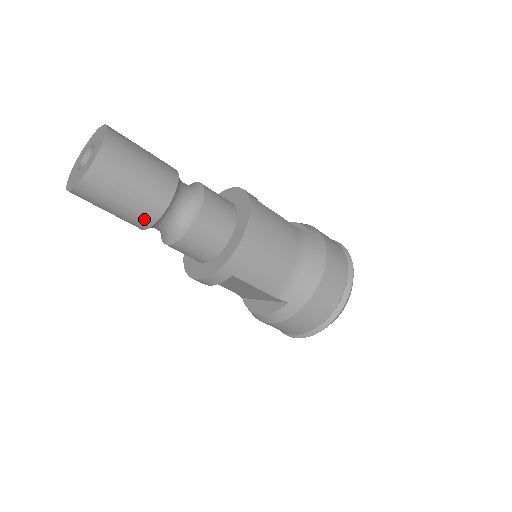
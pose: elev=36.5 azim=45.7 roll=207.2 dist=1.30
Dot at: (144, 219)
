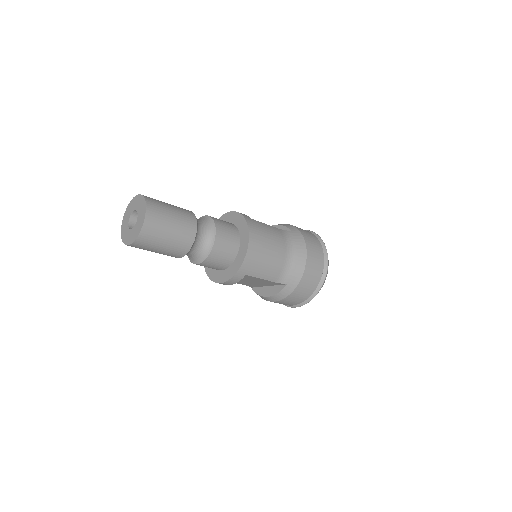
Dot at: (180, 252)
